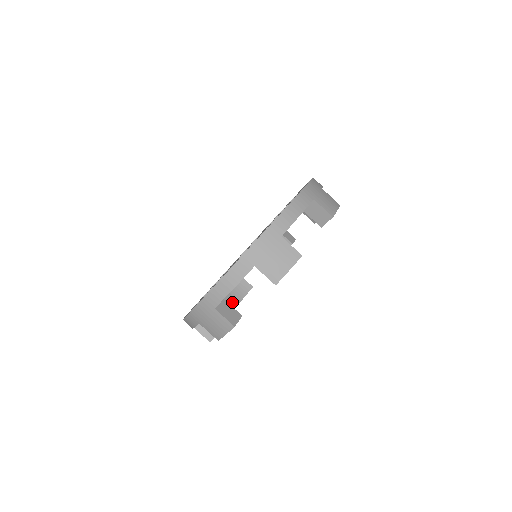
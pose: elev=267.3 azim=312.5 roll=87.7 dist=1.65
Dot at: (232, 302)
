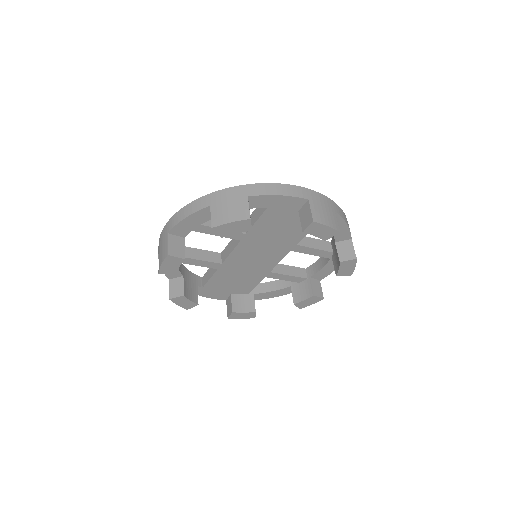
Dot at: (175, 292)
